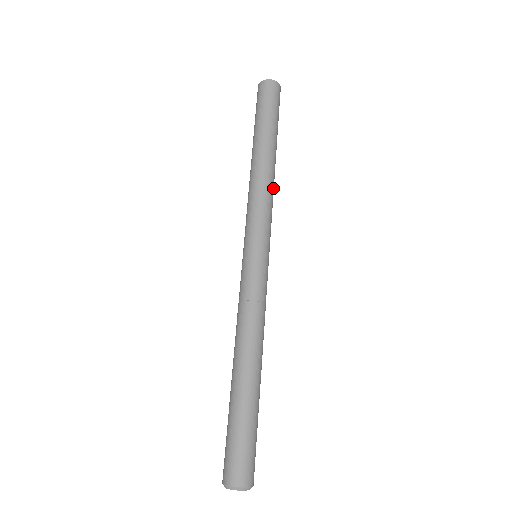
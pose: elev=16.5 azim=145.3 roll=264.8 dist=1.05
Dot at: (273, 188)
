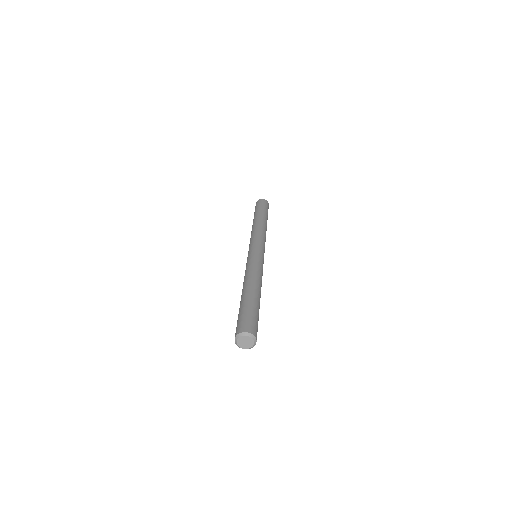
Dot at: occluded
